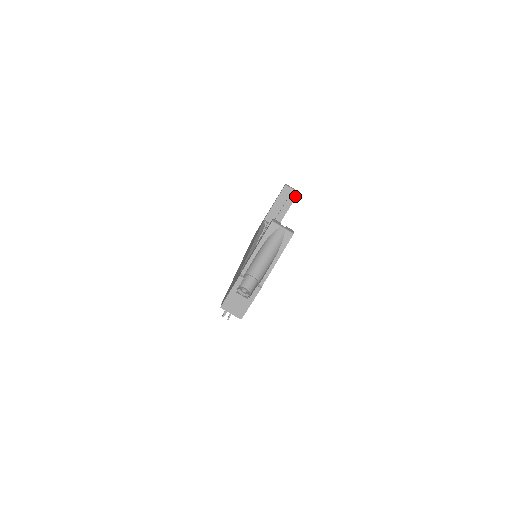
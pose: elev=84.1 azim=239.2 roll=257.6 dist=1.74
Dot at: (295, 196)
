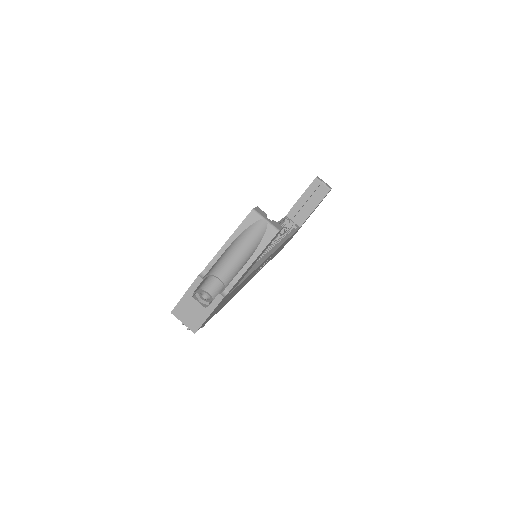
Dot at: (326, 192)
